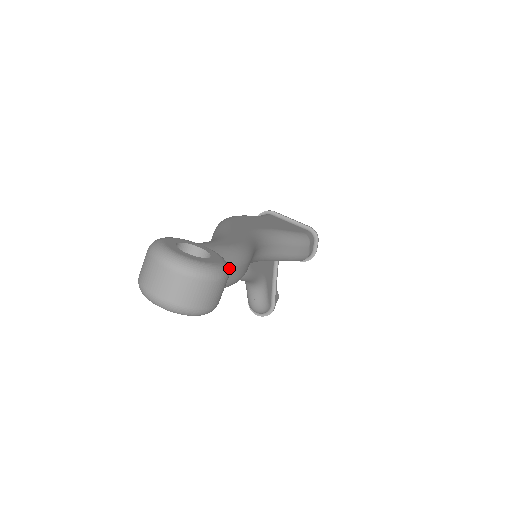
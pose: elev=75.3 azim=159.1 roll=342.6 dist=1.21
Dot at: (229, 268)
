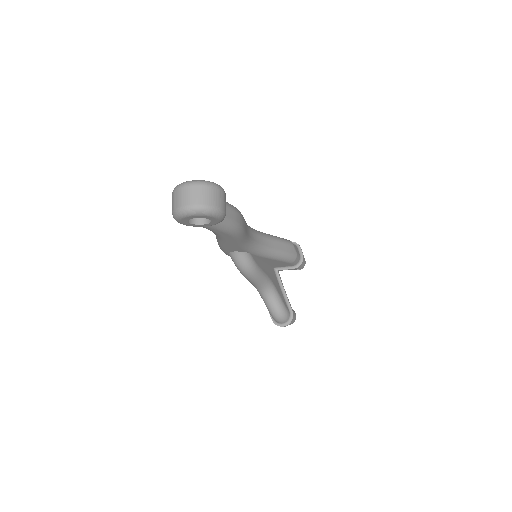
Dot at: (228, 208)
